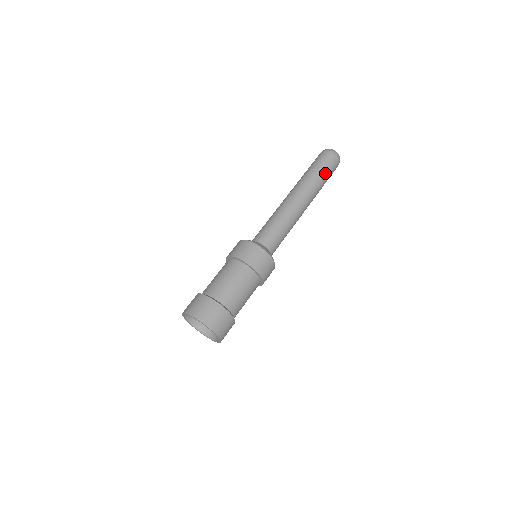
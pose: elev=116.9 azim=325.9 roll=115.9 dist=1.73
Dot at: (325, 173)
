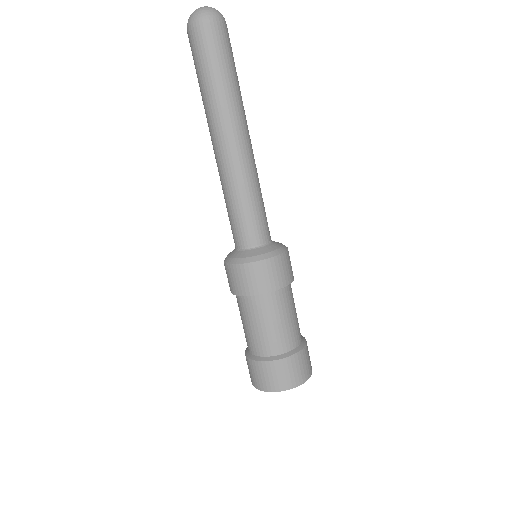
Dot at: (215, 67)
